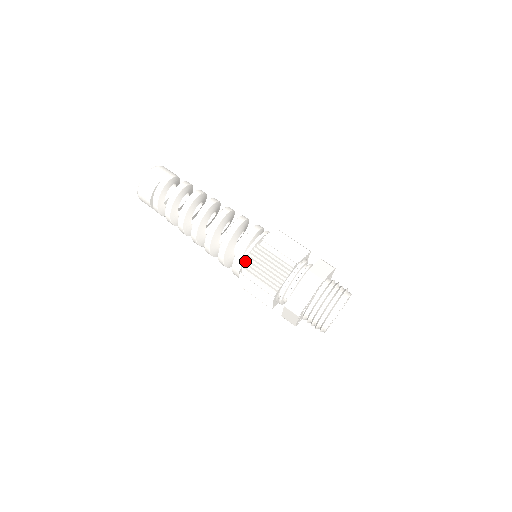
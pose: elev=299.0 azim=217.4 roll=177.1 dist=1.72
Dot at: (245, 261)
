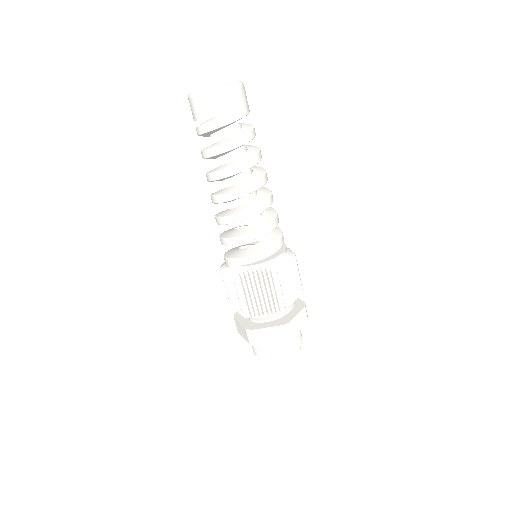
Dot at: (246, 273)
